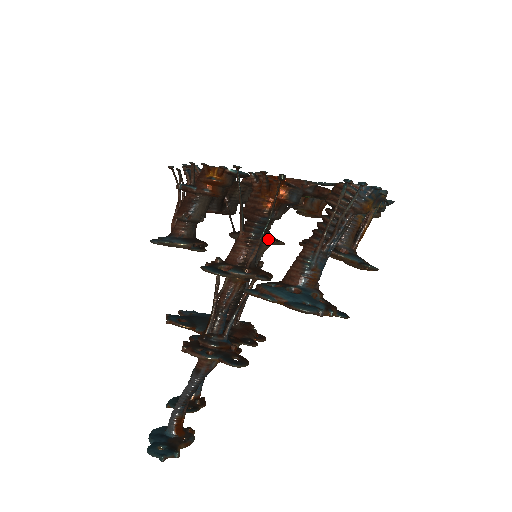
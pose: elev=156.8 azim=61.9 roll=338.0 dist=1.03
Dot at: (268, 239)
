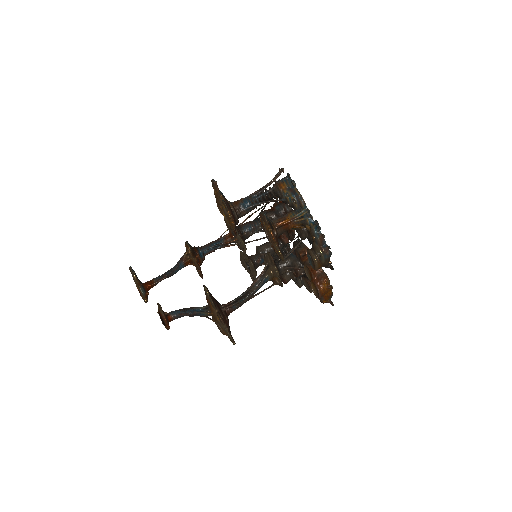
Dot at: occluded
